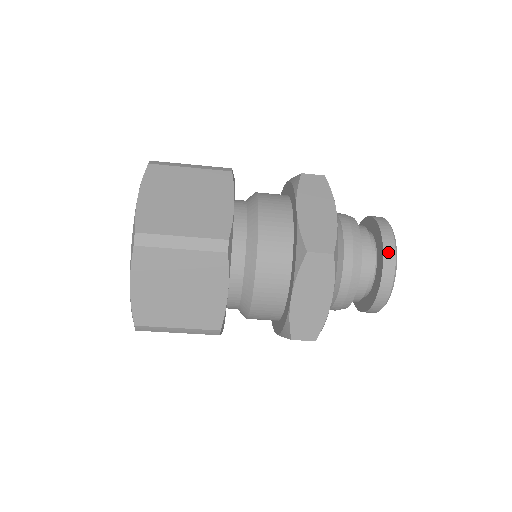
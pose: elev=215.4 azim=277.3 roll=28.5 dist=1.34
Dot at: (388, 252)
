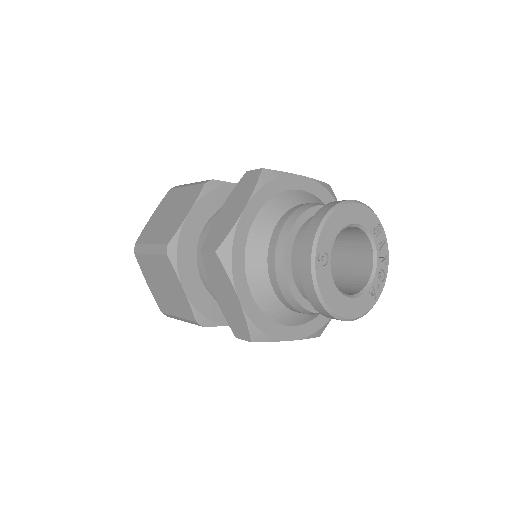
Dot at: (316, 306)
